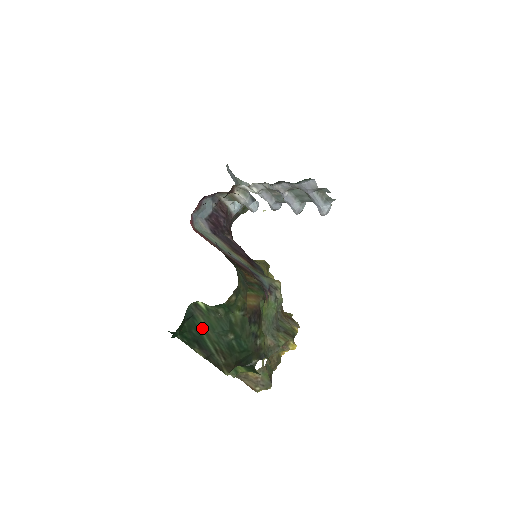
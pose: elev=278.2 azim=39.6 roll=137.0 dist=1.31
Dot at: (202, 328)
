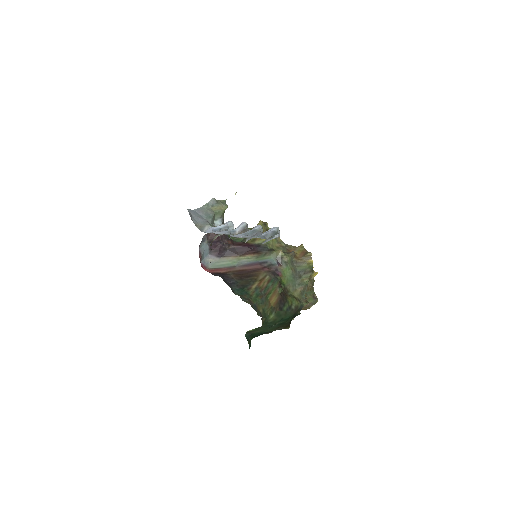
Dot at: (259, 332)
